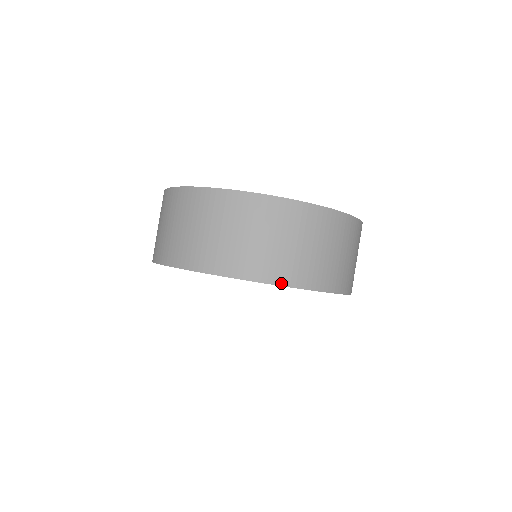
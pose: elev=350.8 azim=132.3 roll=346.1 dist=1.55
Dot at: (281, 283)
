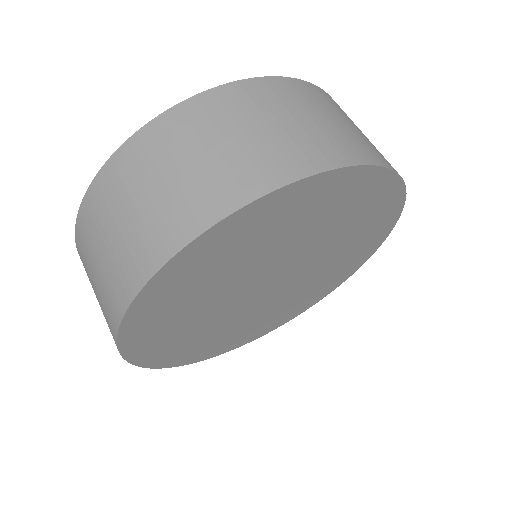
Dot at: (292, 178)
